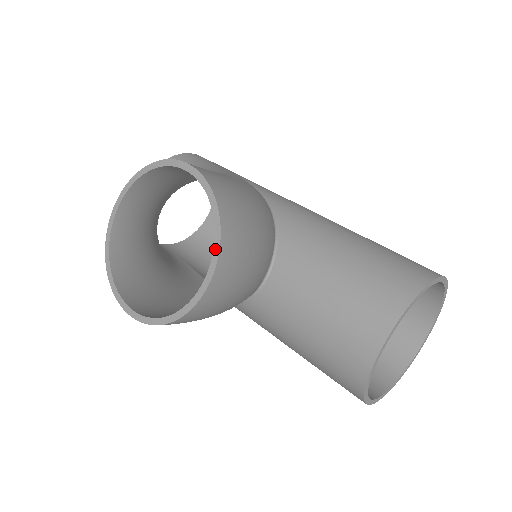
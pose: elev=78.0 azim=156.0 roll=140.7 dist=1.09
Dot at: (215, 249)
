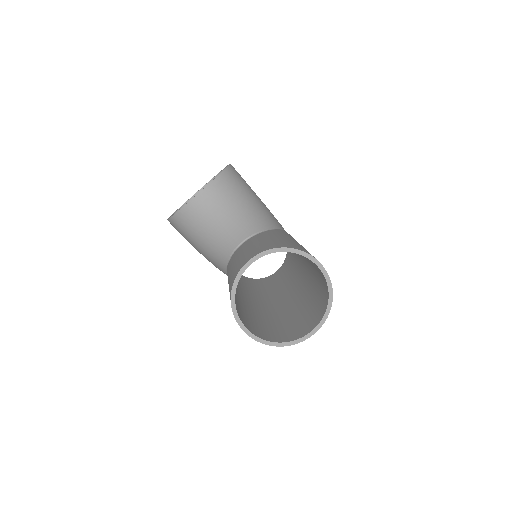
Dot at: (208, 184)
